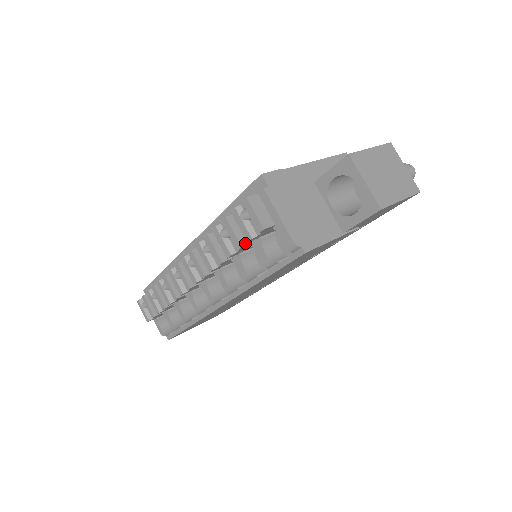
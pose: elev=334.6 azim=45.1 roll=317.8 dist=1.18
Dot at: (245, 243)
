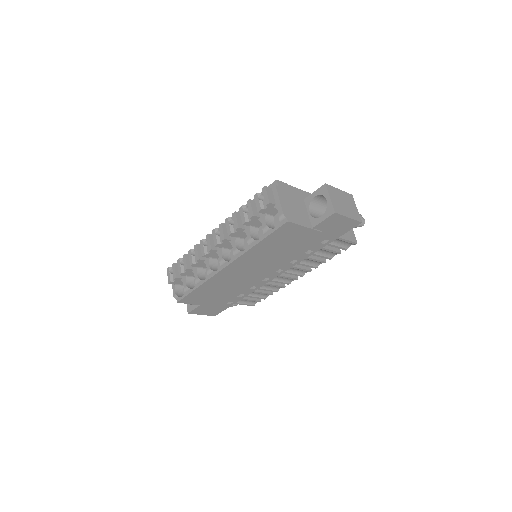
Dot at: (256, 215)
